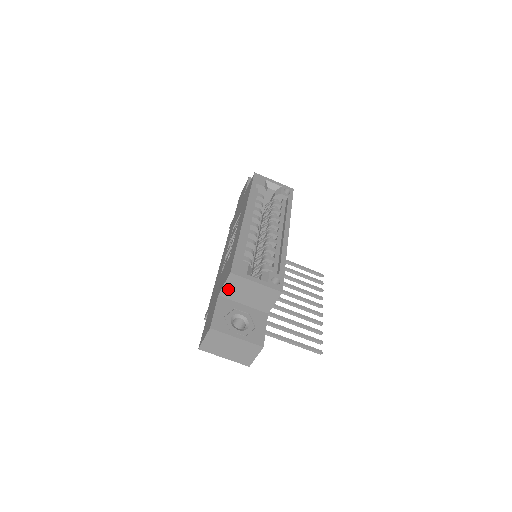
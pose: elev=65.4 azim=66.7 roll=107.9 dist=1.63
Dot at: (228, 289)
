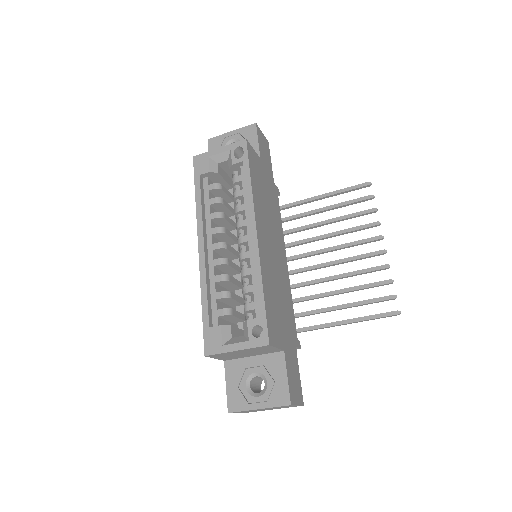
Dot at: (223, 358)
